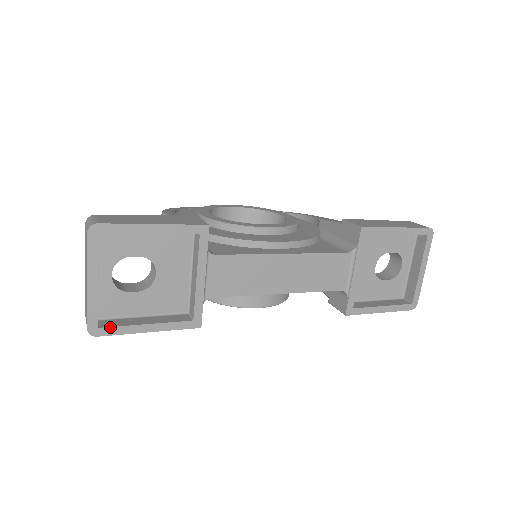
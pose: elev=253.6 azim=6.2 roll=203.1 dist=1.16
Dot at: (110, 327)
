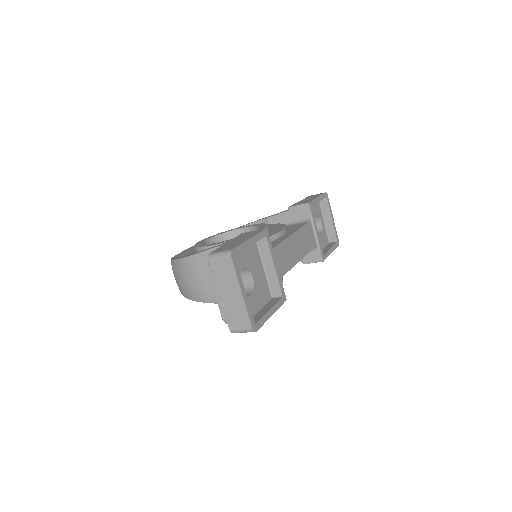
Dot at: (259, 321)
